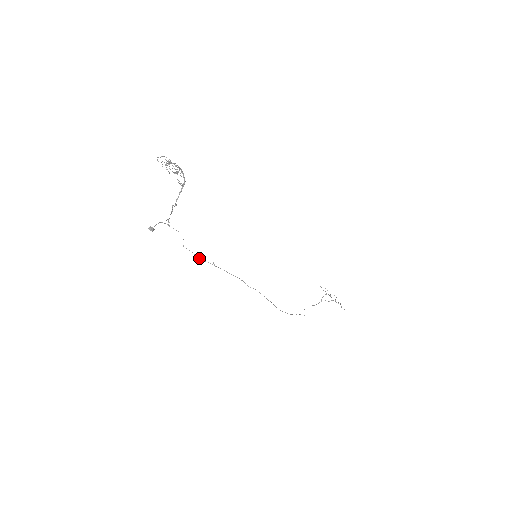
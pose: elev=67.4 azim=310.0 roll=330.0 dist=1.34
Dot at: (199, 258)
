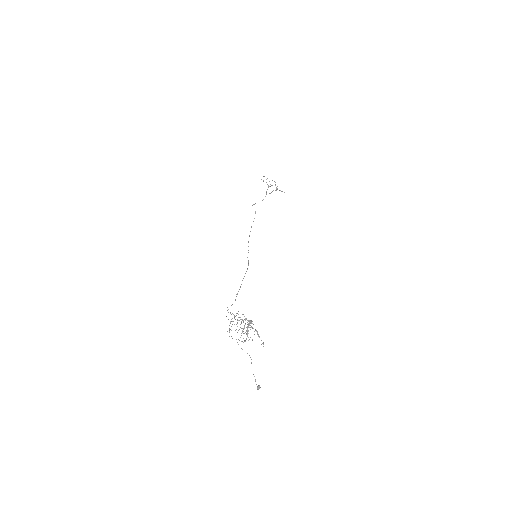
Dot at: occluded
